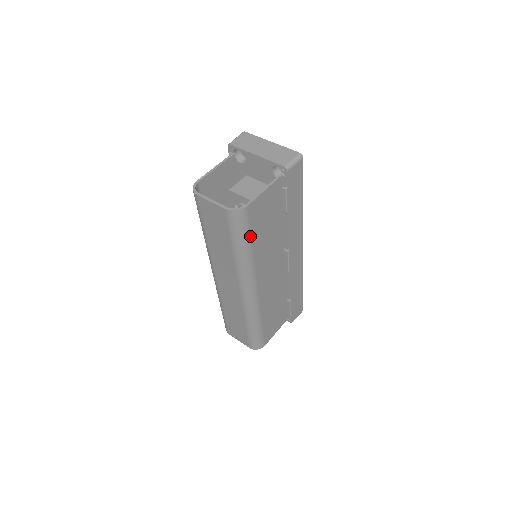
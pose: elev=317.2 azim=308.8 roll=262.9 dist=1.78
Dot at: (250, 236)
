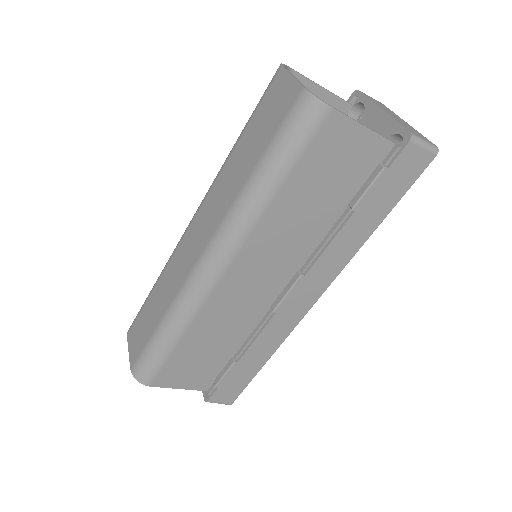
Dot at: (293, 166)
